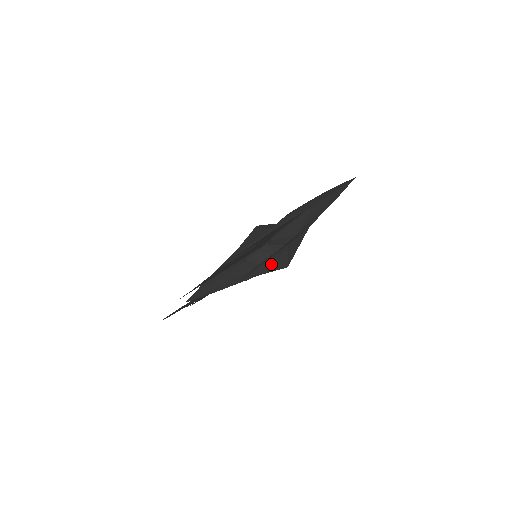
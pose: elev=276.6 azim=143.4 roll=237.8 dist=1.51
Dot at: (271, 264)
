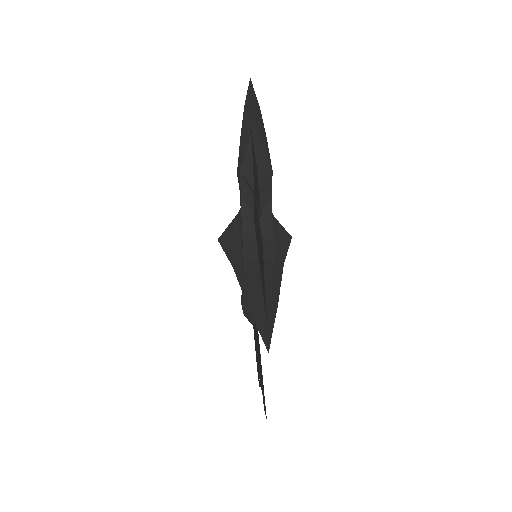
Dot at: (279, 243)
